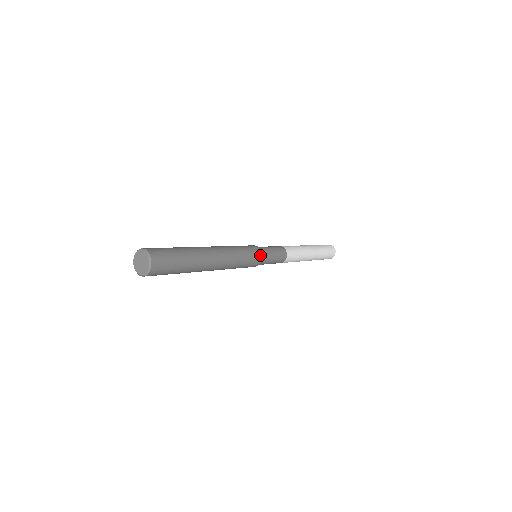
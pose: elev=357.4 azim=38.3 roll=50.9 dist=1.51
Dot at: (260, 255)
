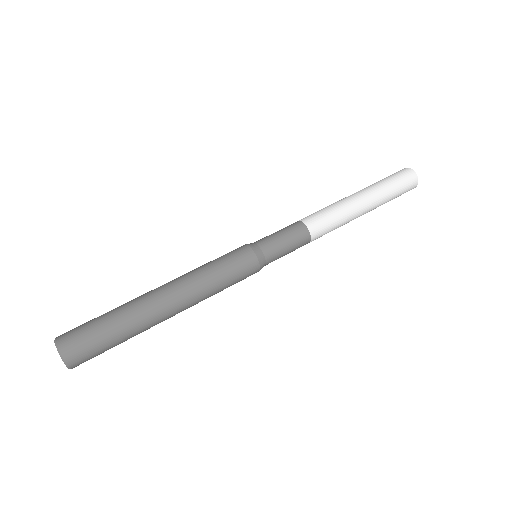
Dot at: (255, 267)
